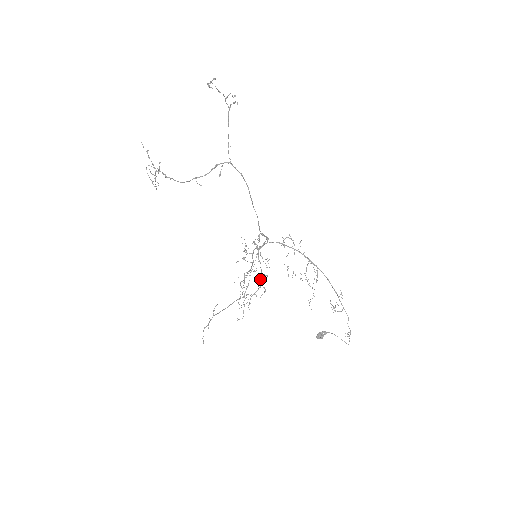
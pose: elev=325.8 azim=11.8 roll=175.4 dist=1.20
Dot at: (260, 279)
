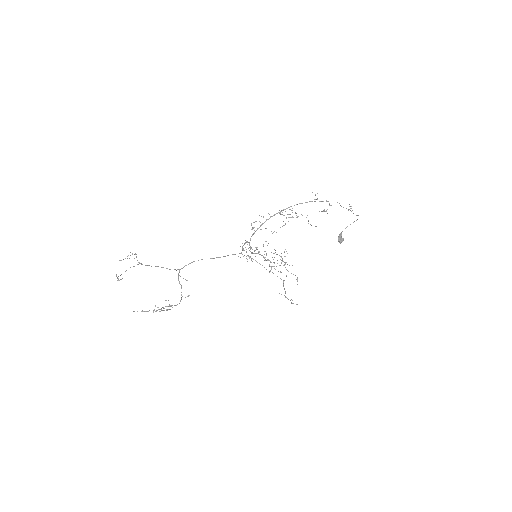
Dot at: occluded
